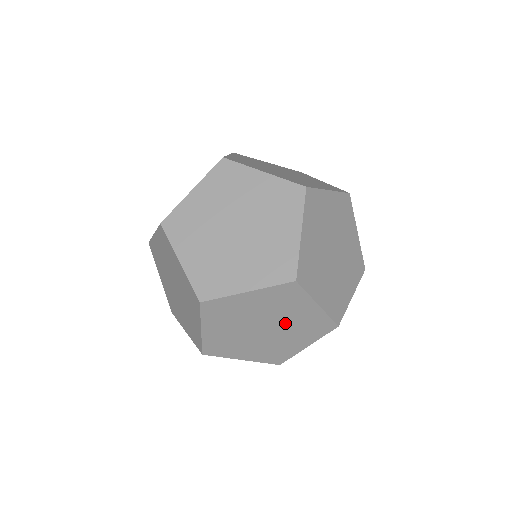
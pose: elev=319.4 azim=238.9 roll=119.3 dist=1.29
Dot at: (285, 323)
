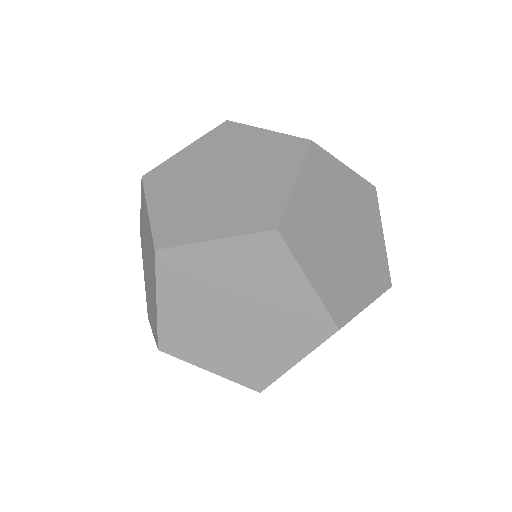
Dot at: (265, 309)
